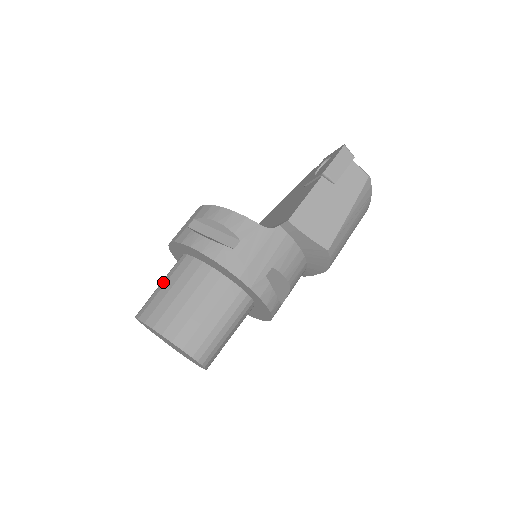
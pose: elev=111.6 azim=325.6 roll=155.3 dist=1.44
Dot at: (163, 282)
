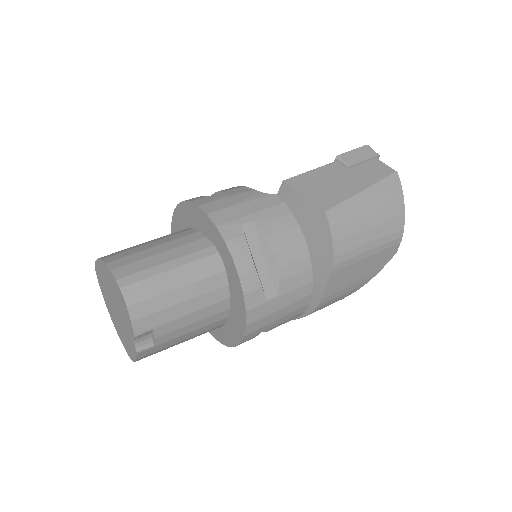
Dot at: occluded
